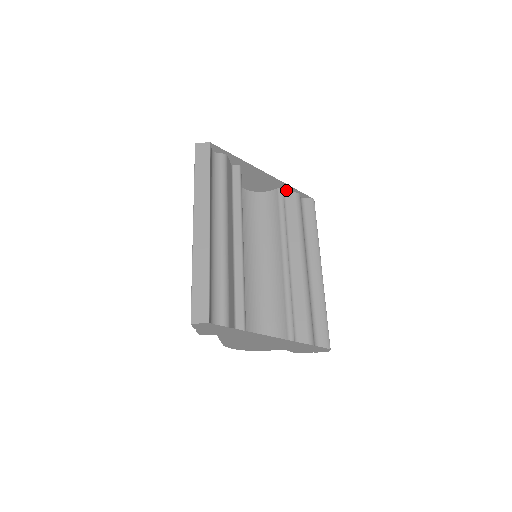
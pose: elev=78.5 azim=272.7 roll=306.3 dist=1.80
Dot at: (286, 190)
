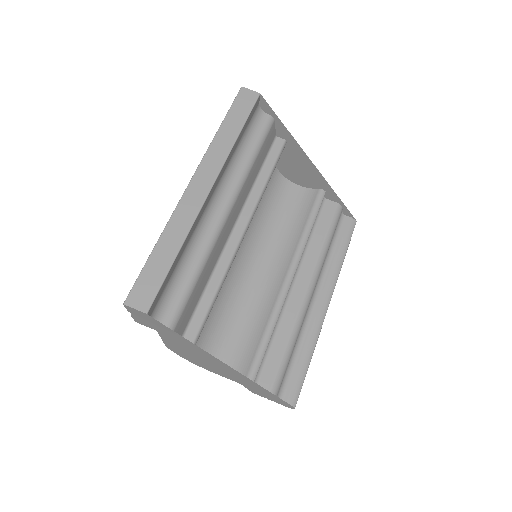
Dot at: (328, 195)
